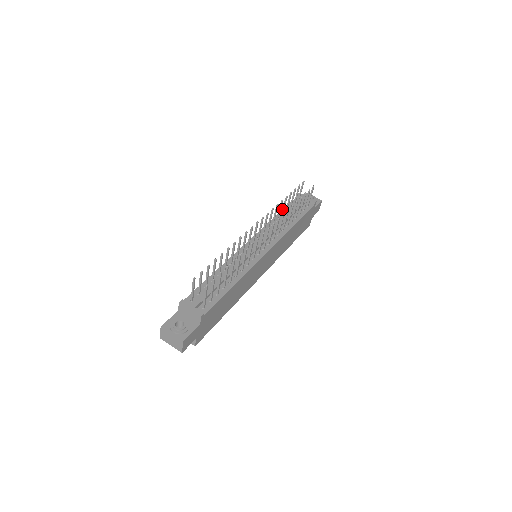
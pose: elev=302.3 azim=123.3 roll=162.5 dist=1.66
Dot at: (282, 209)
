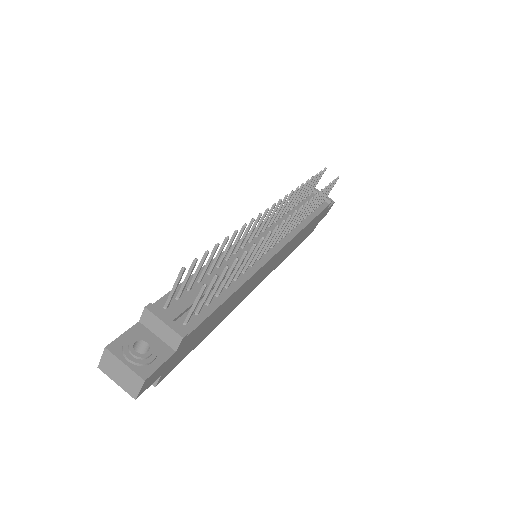
Dot at: (296, 198)
